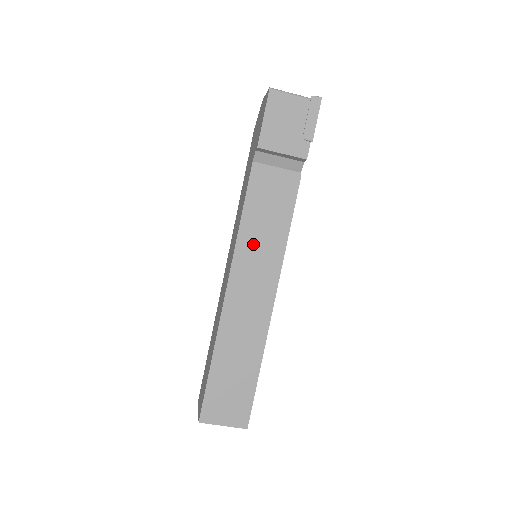
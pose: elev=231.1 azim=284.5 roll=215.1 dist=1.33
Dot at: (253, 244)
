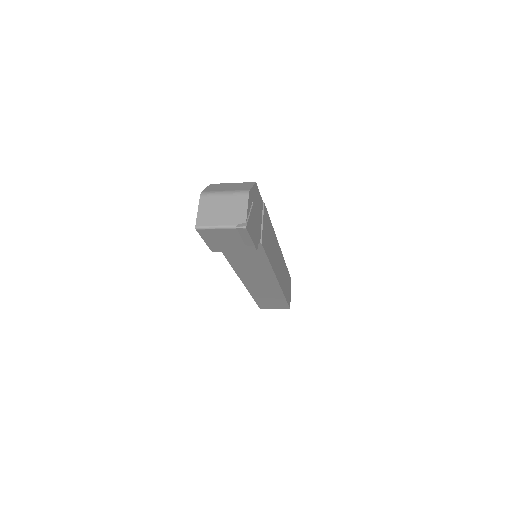
Dot at: (246, 268)
